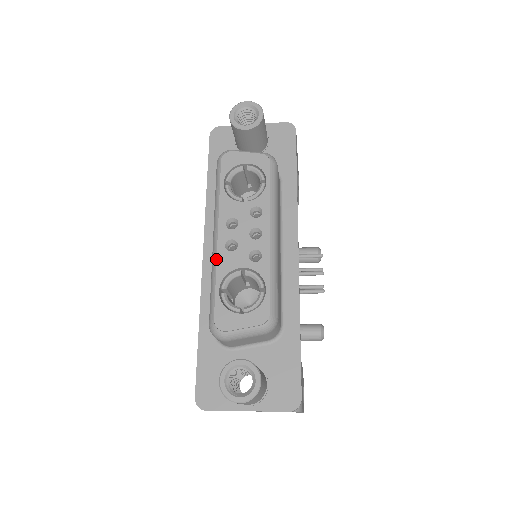
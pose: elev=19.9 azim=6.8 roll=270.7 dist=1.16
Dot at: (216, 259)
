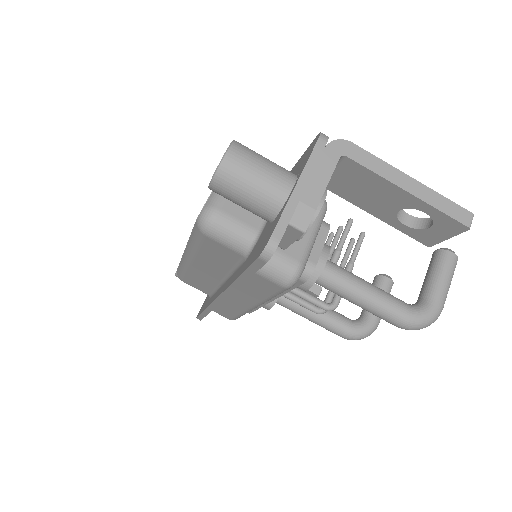
Dot at: (187, 244)
